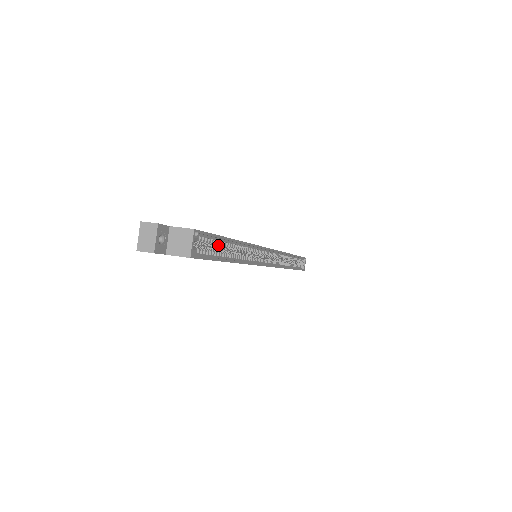
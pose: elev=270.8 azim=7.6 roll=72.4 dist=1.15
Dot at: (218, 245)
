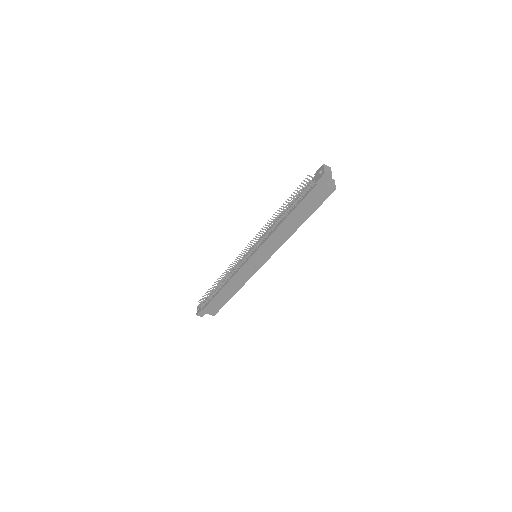
Dot at: occluded
